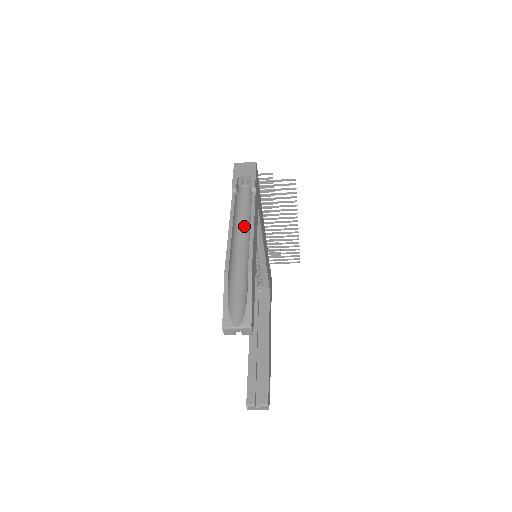
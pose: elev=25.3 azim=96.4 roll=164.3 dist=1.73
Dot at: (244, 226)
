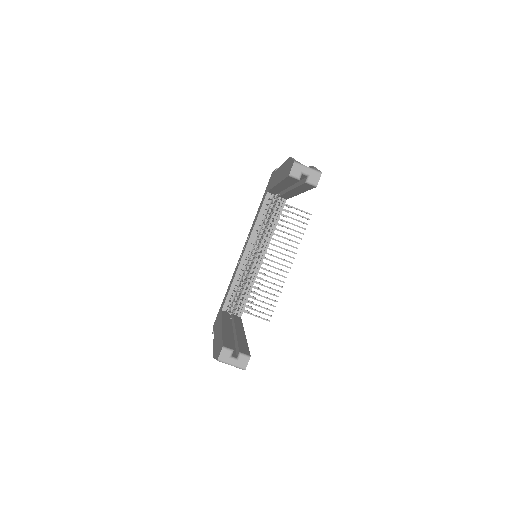
Dot at: occluded
